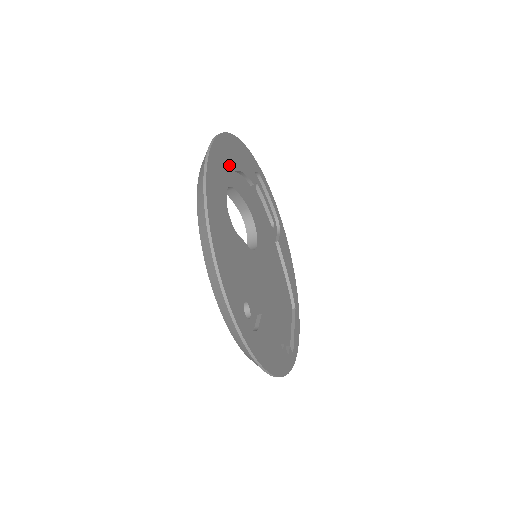
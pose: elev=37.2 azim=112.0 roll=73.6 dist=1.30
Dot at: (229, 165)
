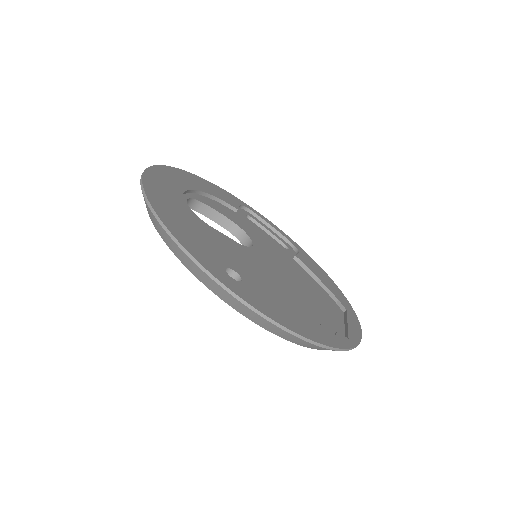
Dot at: (188, 185)
